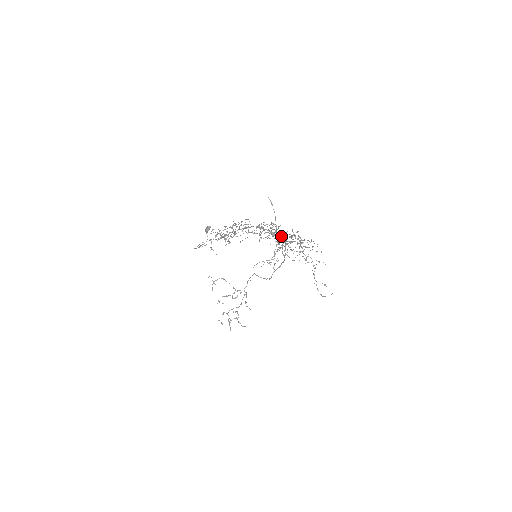
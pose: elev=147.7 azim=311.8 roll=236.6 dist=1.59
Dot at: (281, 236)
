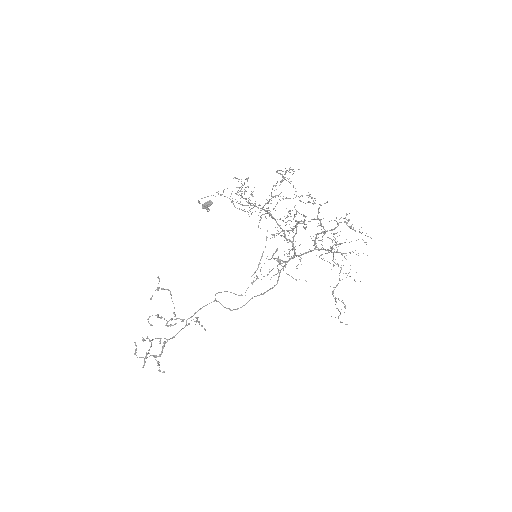
Dot at: (293, 248)
